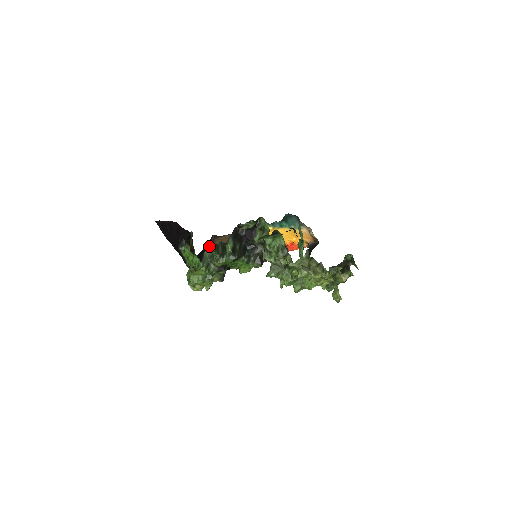
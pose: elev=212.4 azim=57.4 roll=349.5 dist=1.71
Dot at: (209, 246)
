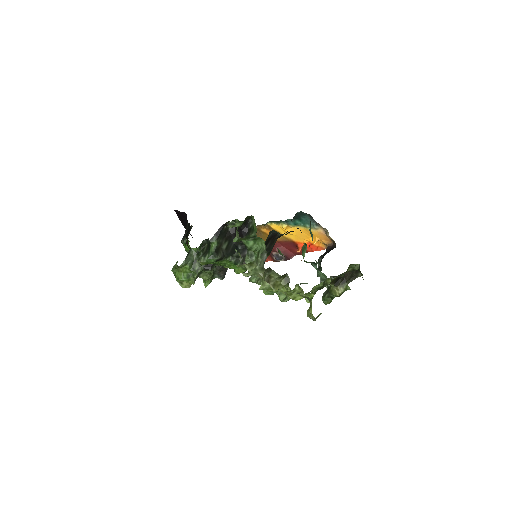
Dot at: occluded
